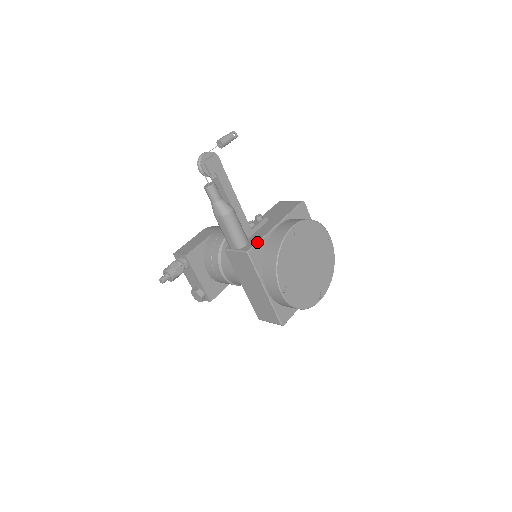
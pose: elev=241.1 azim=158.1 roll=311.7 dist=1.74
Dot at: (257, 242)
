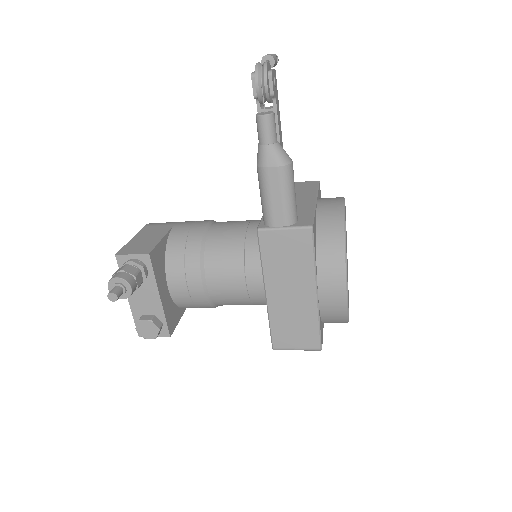
Dot at: (313, 216)
